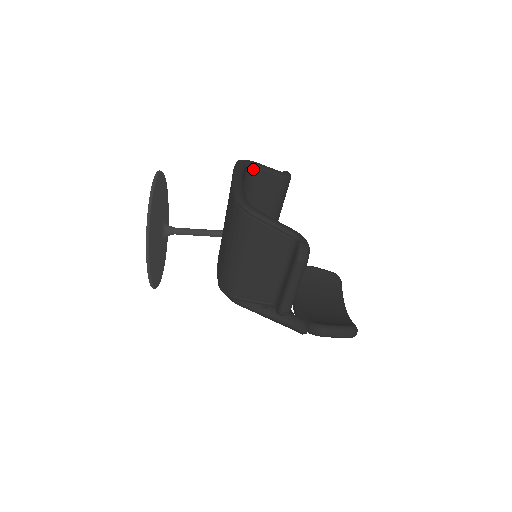
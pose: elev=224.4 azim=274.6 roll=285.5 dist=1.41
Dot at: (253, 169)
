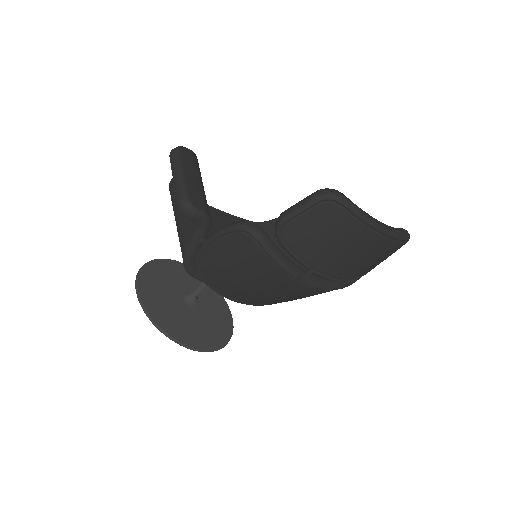
Dot at: (266, 224)
